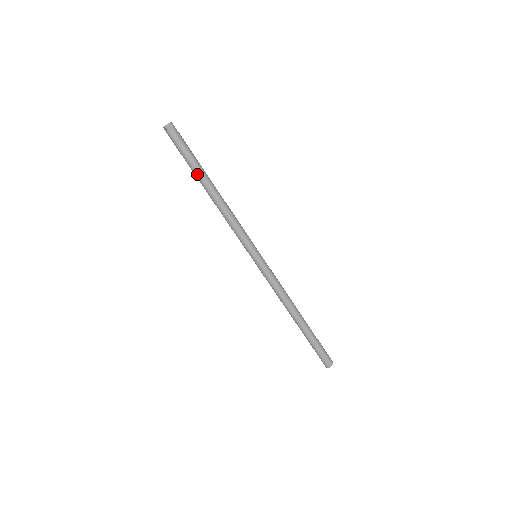
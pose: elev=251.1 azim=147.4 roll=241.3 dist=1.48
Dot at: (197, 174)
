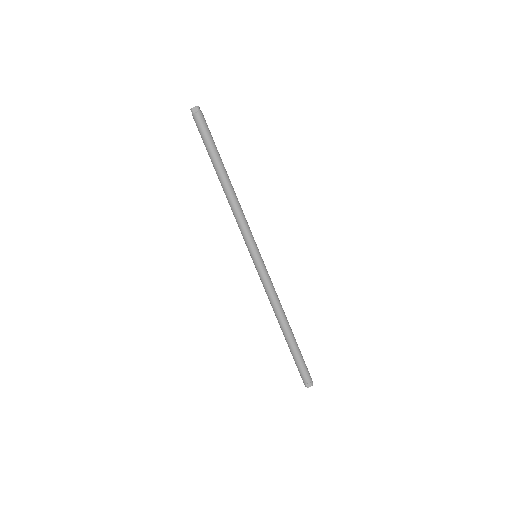
Dot at: (212, 162)
